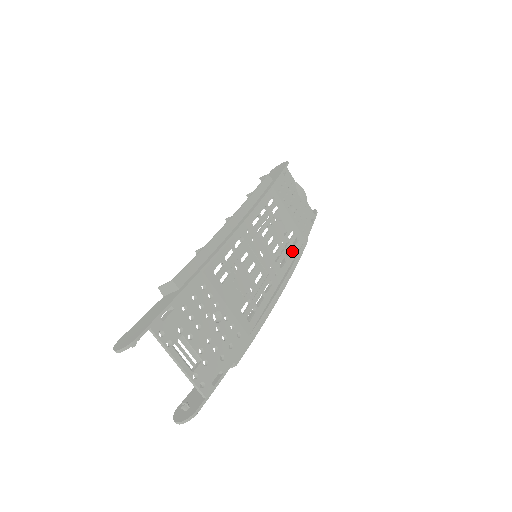
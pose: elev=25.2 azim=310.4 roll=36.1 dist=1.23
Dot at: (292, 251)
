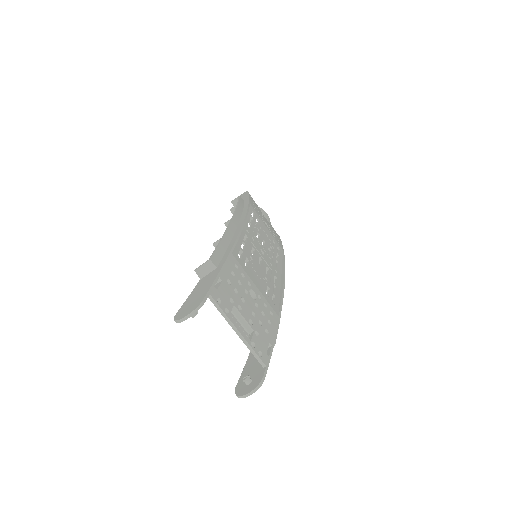
Dot at: (279, 257)
